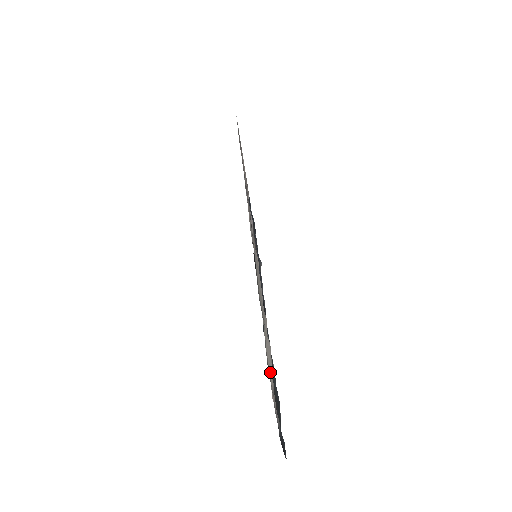
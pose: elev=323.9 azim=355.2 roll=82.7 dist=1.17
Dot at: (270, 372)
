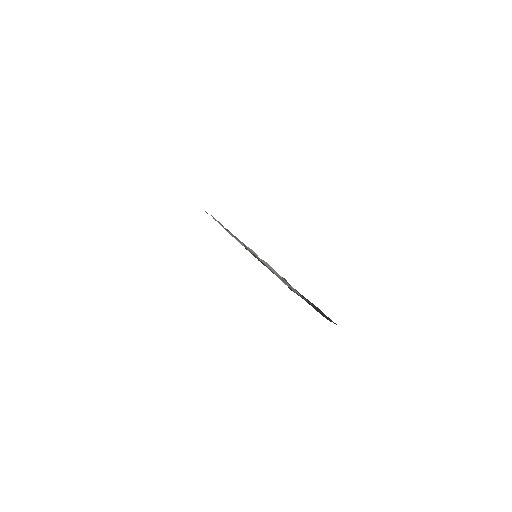
Dot at: (272, 270)
